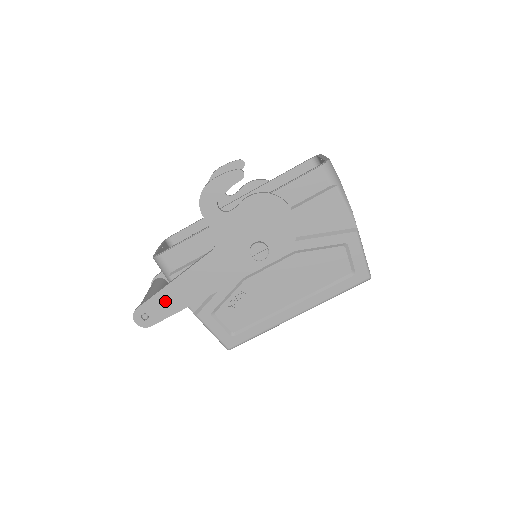
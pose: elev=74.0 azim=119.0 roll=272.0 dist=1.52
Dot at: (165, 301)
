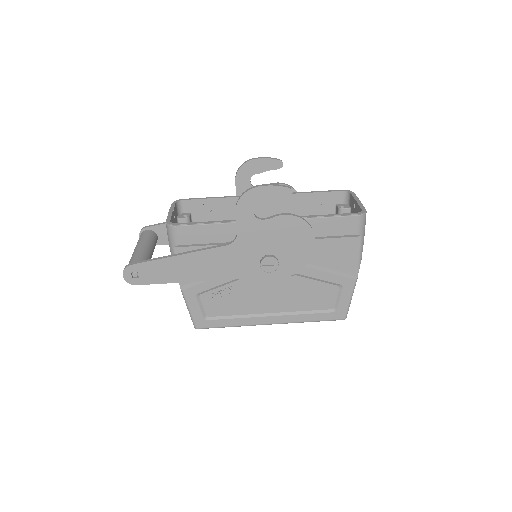
Dot at: (161, 269)
